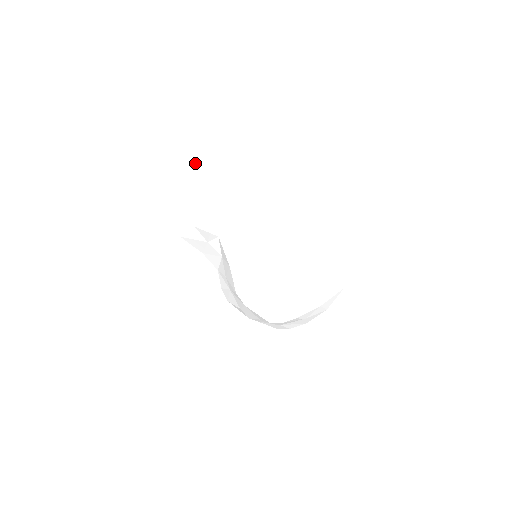
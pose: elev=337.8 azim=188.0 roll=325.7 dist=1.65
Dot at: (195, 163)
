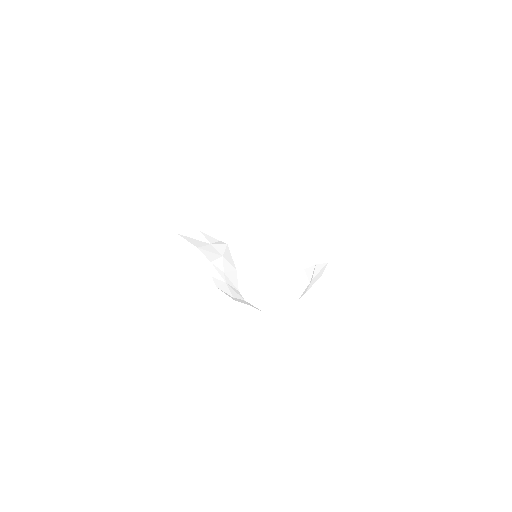
Dot at: (204, 170)
